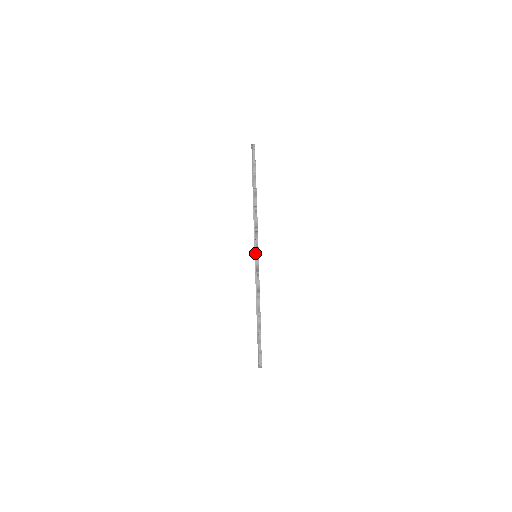
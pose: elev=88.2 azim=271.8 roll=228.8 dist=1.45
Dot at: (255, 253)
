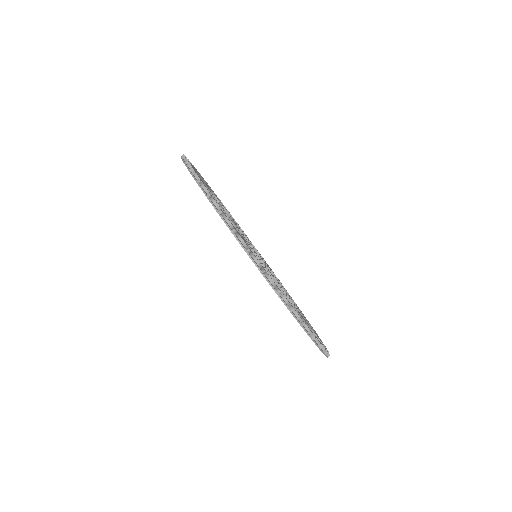
Dot at: (184, 163)
